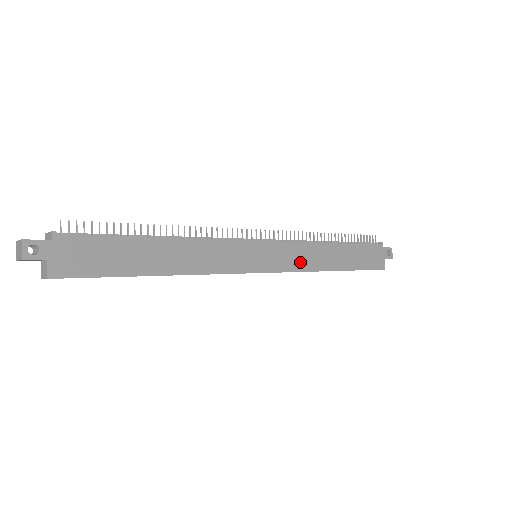
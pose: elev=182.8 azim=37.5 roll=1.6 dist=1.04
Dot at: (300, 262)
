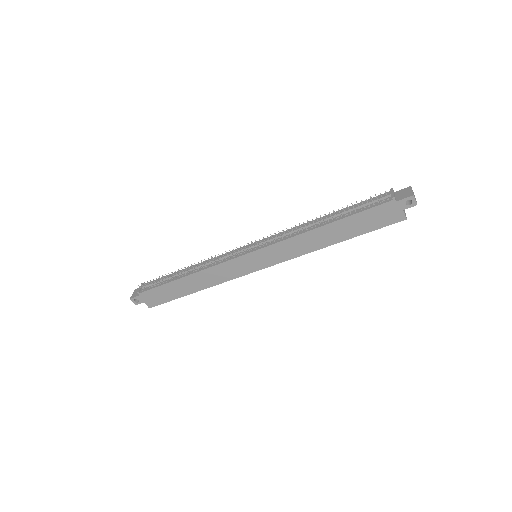
Dot at: (292, 252)
